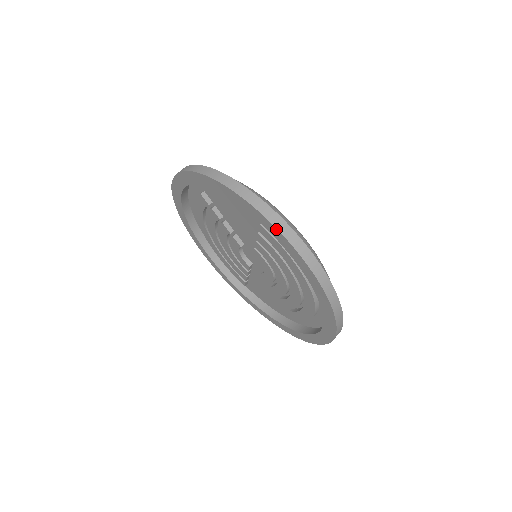
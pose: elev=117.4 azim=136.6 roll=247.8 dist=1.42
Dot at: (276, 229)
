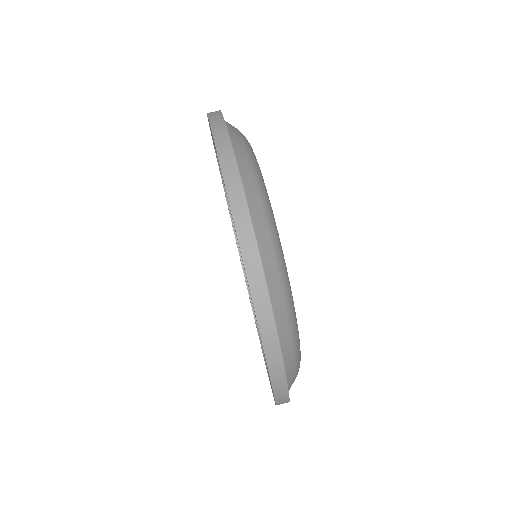
Dot at: (274, 396)
